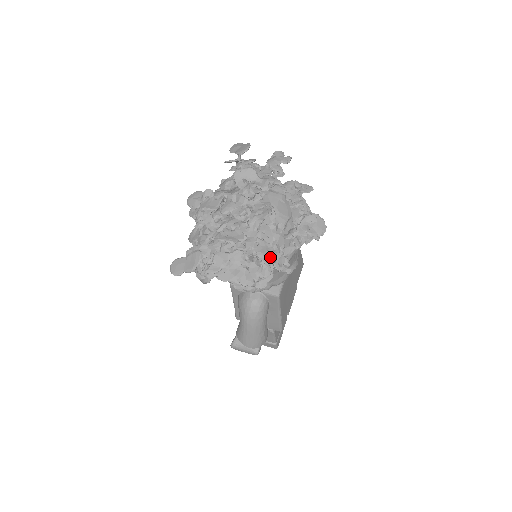
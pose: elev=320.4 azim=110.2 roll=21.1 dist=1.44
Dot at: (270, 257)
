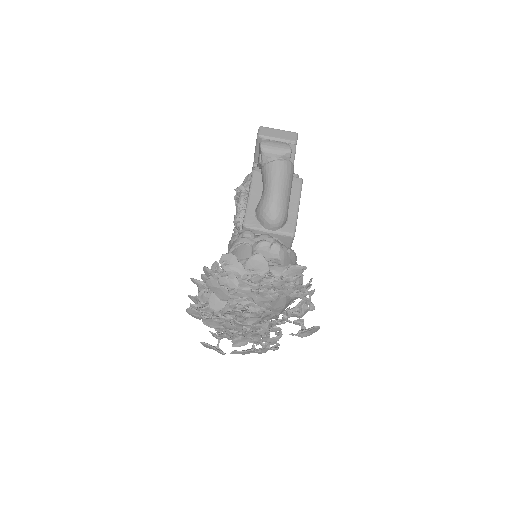
Dot at: (275, 341)
